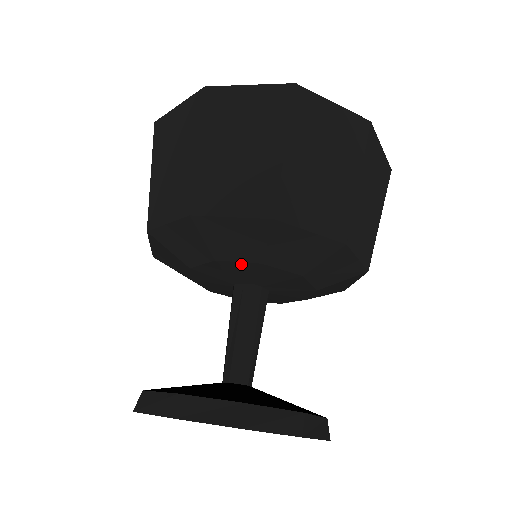
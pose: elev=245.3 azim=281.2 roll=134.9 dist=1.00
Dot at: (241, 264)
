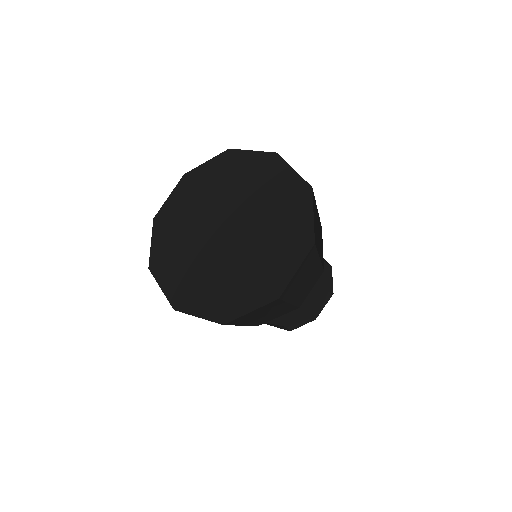
Dot at: occluded
